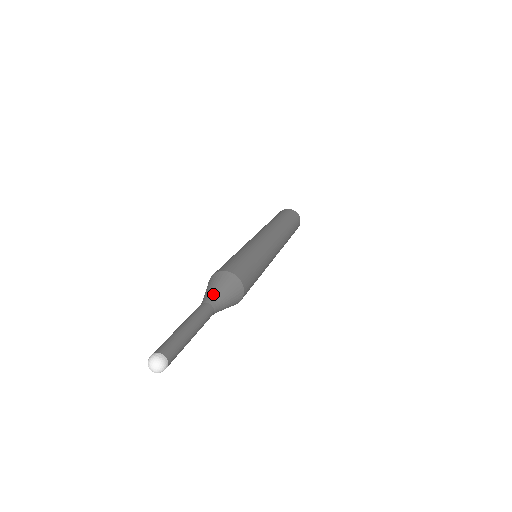
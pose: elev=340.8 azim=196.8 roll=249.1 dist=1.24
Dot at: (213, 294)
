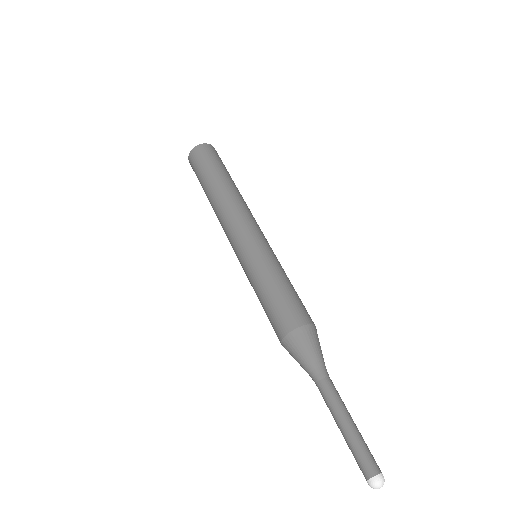
Dot at: (319, 363)
